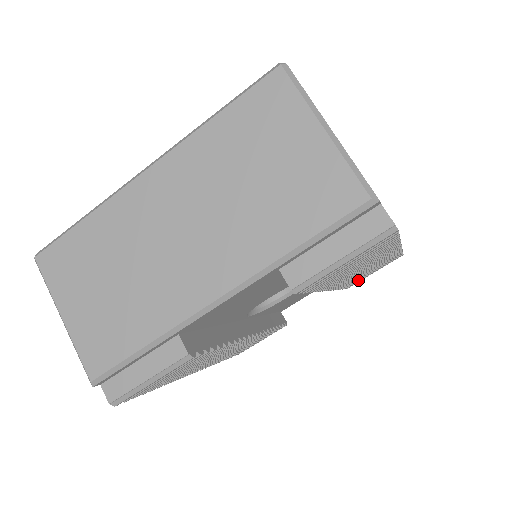
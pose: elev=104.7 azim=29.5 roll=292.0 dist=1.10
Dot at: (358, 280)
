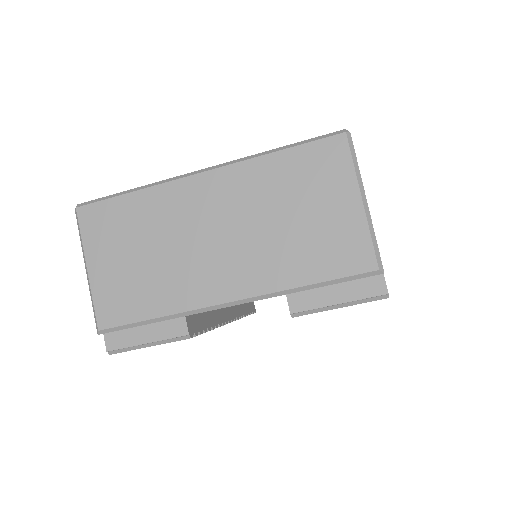
Dot at: occluded
